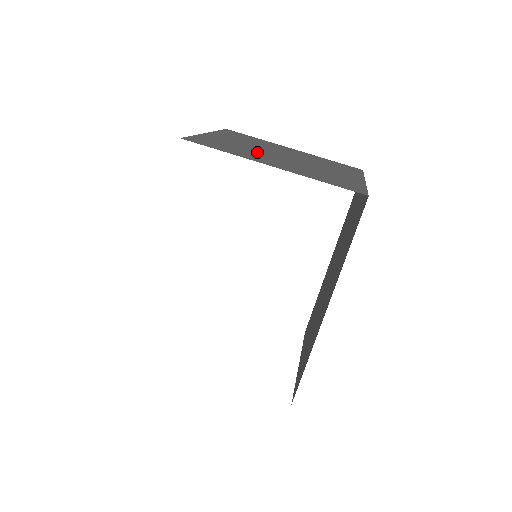
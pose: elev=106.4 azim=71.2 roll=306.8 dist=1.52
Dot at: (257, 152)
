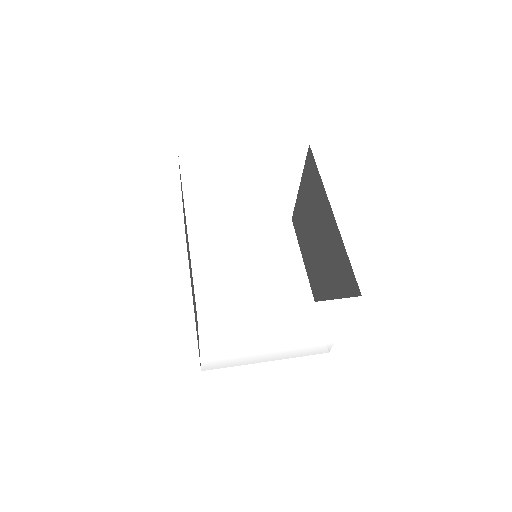
Dot at: occluded
